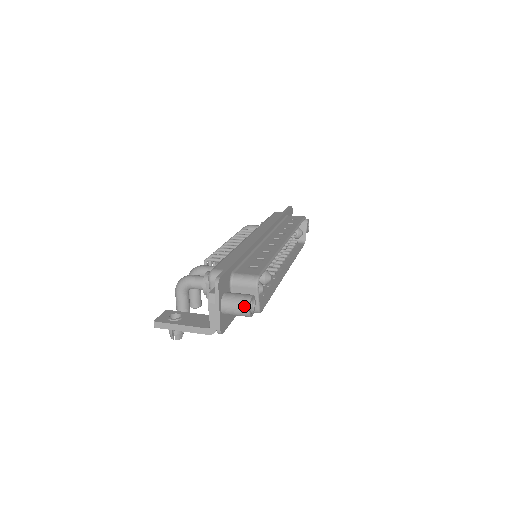
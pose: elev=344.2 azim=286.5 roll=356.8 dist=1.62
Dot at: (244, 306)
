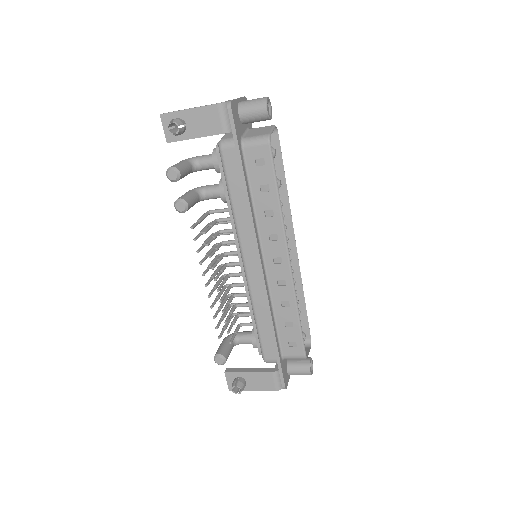
Dot at: occluded
